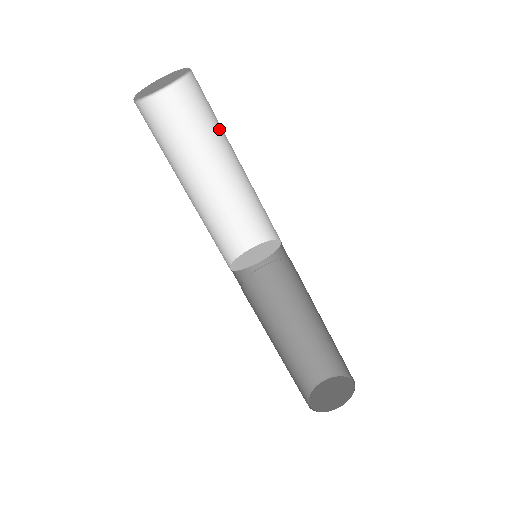
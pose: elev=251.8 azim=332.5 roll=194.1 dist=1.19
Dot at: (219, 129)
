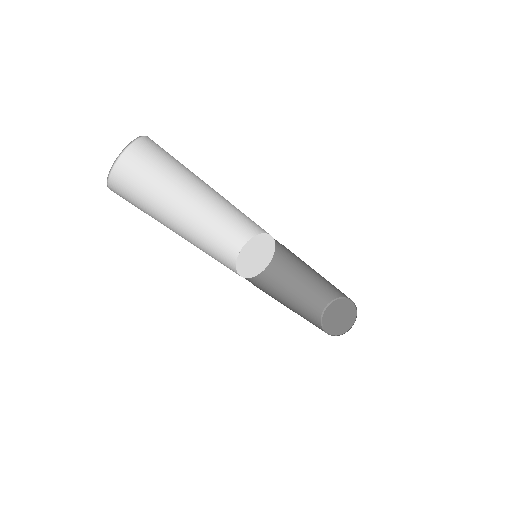
Dot at: occluded
